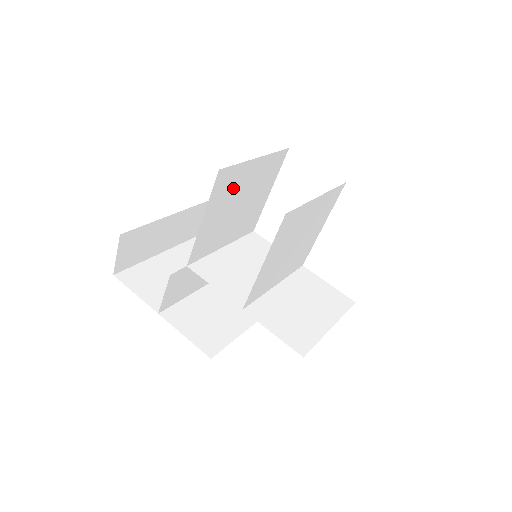
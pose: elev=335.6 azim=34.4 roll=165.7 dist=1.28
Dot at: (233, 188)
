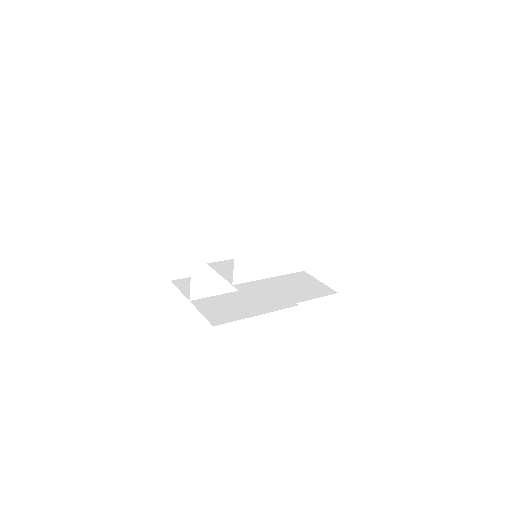
Dot at: (233, 204)
